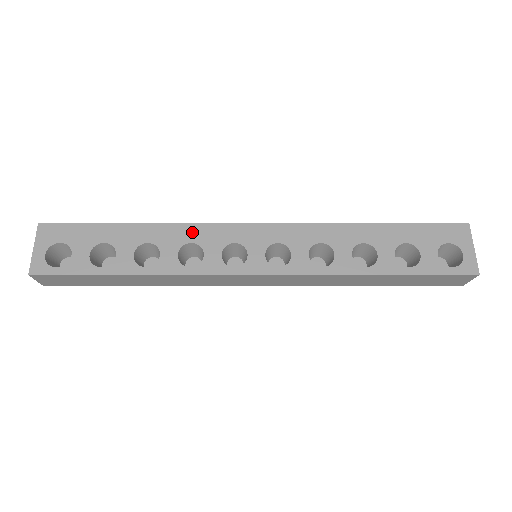
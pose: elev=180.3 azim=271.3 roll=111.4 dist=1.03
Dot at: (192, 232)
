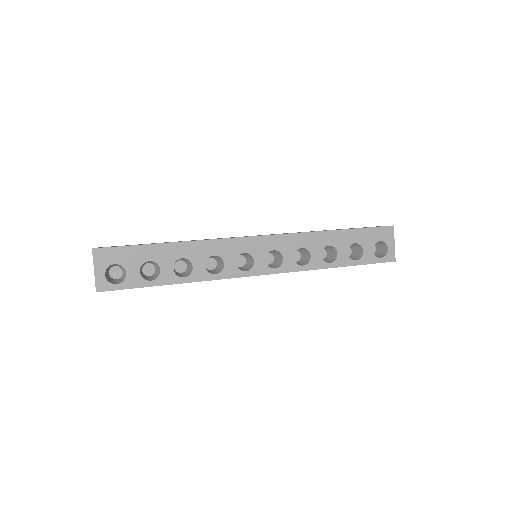
Dot at: (214, 247)
